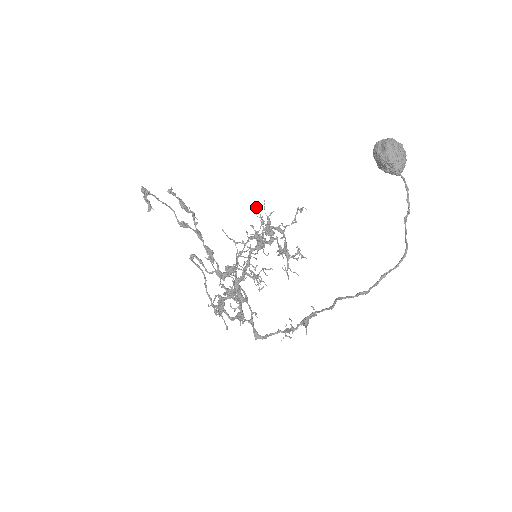
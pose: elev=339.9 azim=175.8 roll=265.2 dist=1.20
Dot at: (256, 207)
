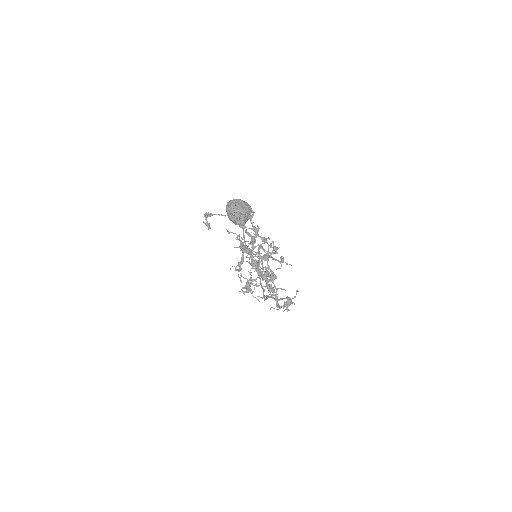
Dot at: (229, 233)
